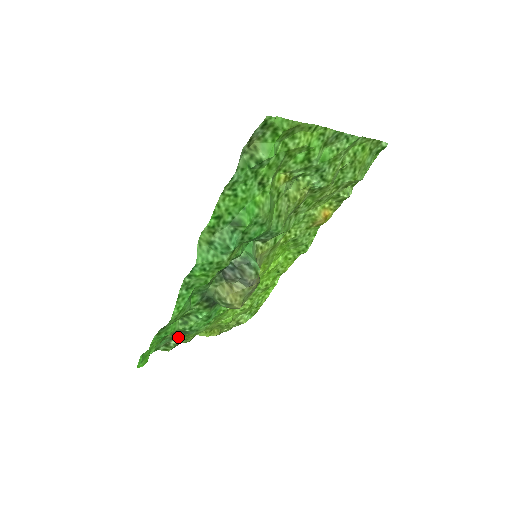
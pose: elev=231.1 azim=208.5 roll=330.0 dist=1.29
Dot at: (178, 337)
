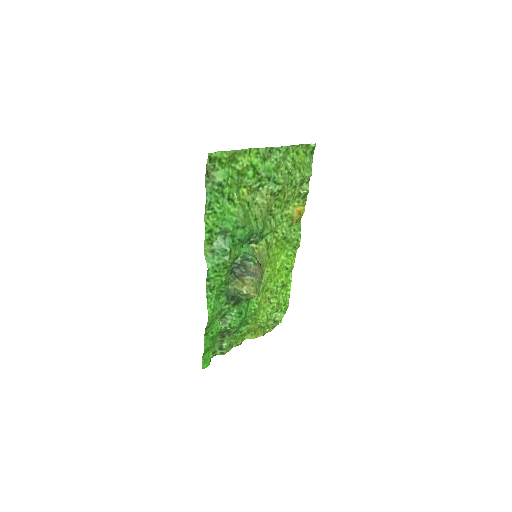
Dot at: (226, 339)
